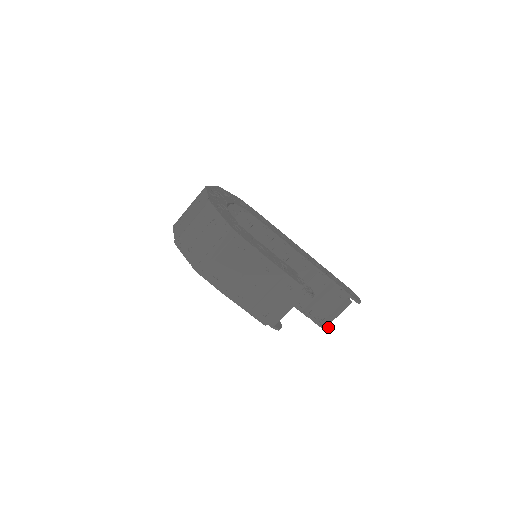
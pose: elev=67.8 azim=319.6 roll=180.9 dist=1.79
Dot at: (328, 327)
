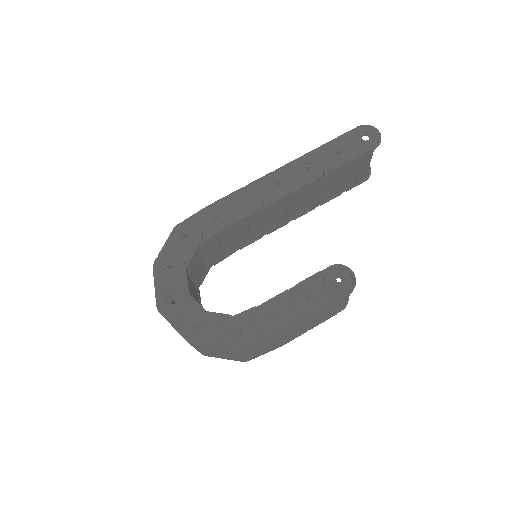
Dot at: occluded
